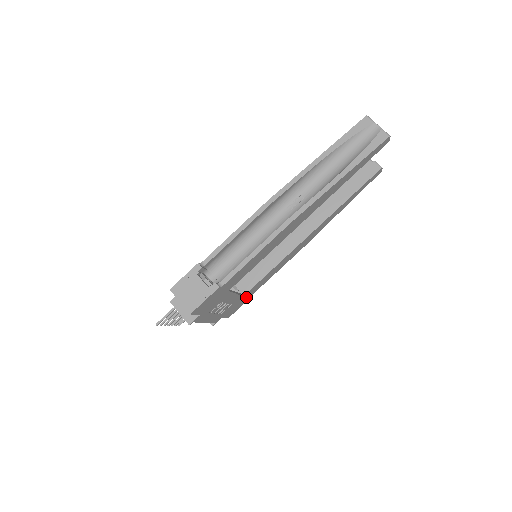
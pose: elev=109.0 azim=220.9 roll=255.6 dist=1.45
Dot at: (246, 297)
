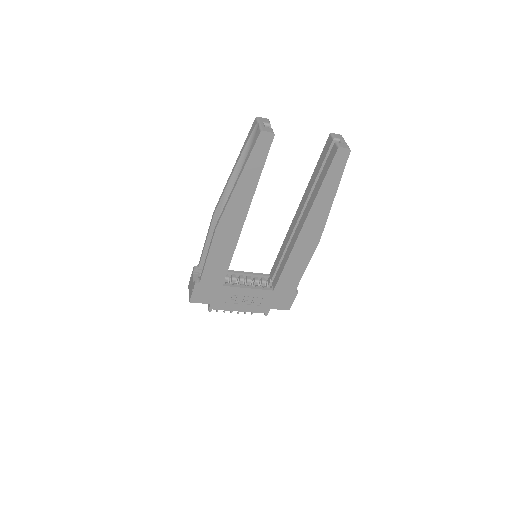
Dot at: (285, 291)
